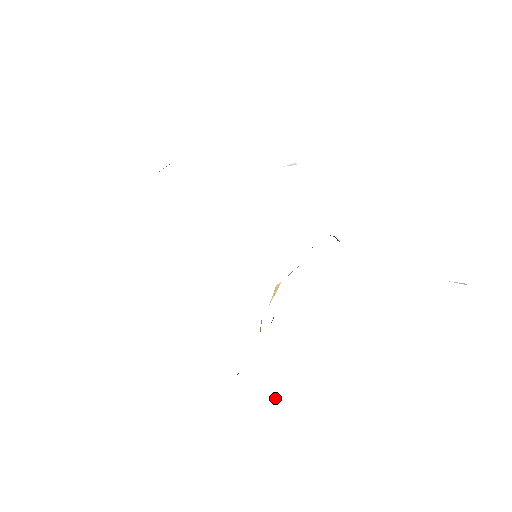
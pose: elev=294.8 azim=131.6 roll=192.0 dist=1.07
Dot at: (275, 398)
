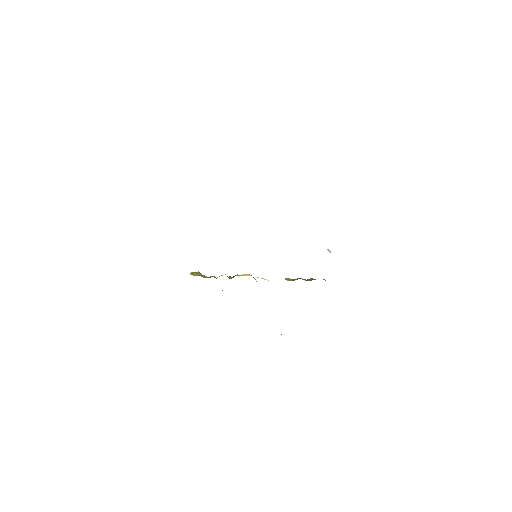
Dot at: occluded
